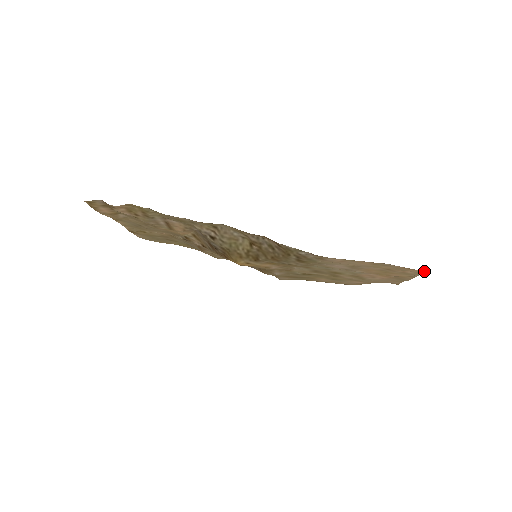
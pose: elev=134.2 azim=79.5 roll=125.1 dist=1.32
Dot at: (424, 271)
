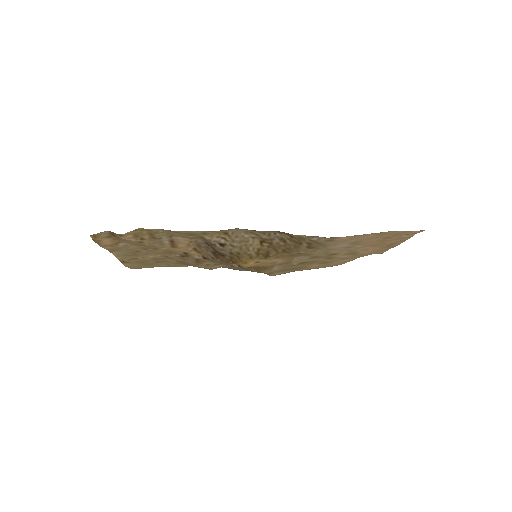
Dot at: (421, 231)
